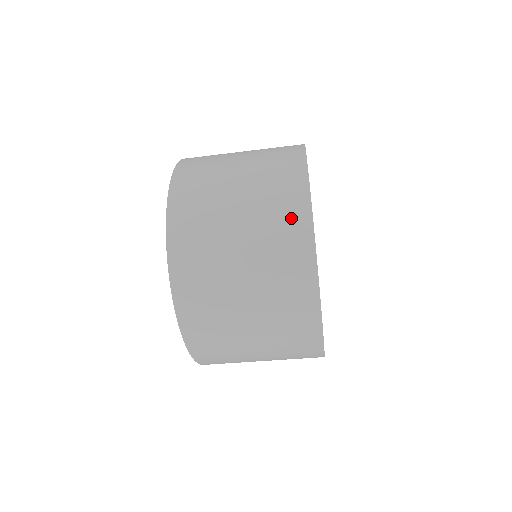
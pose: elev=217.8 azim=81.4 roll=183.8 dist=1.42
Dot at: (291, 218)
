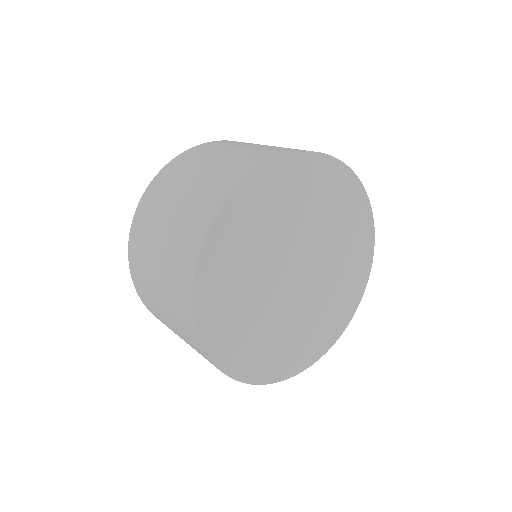
Dot at: (185, 323)
